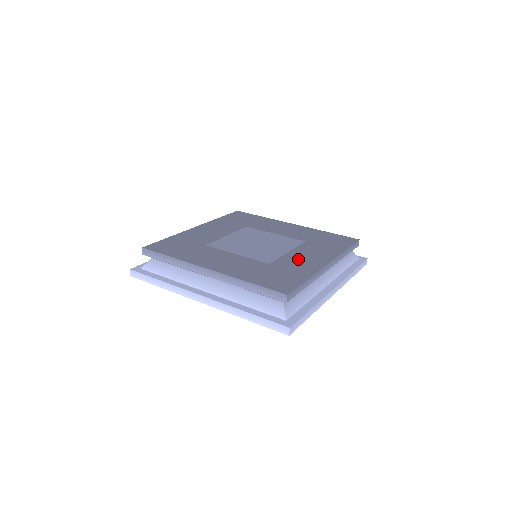
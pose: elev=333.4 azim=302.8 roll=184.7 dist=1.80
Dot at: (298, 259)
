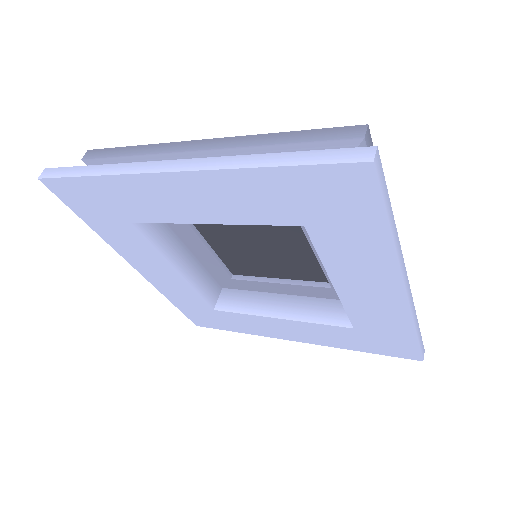
Dot at: occluded
